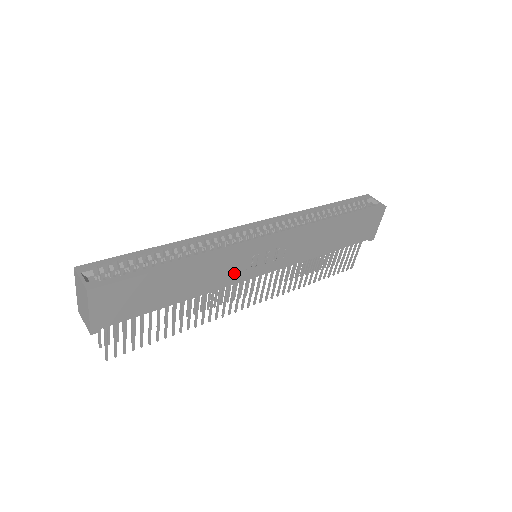
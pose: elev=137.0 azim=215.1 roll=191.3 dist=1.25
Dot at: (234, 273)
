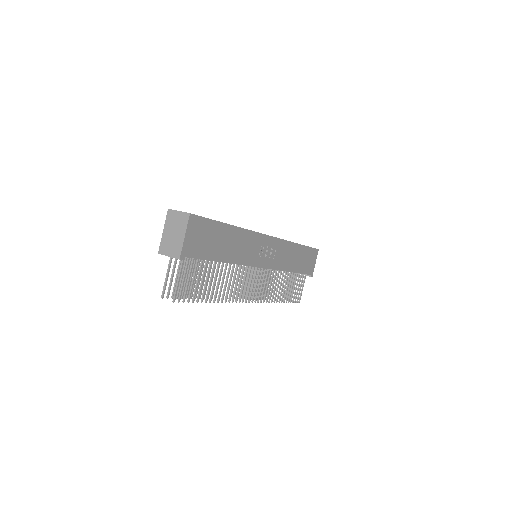
Dot at: (251, 255)
